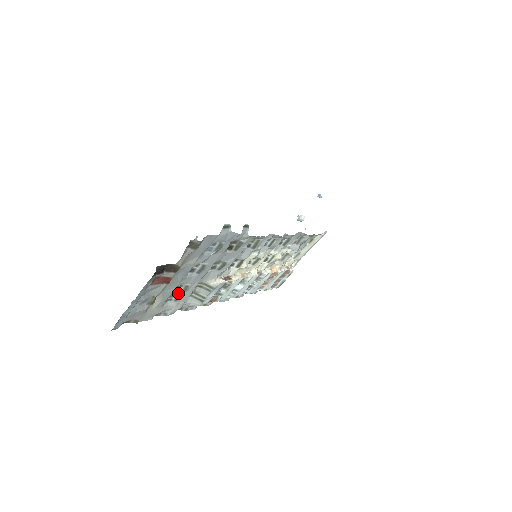
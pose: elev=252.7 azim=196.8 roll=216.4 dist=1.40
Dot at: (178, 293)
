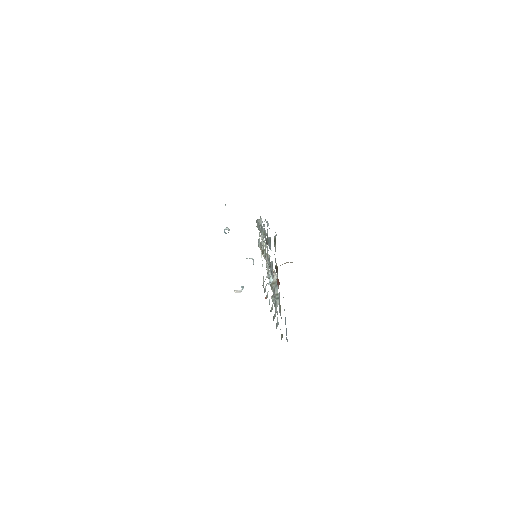
Dot at: occluded
